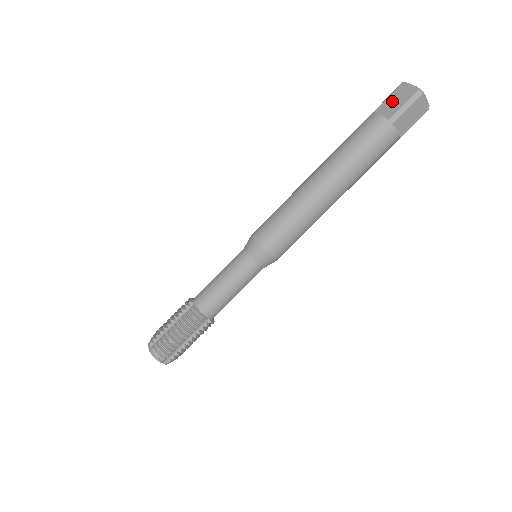
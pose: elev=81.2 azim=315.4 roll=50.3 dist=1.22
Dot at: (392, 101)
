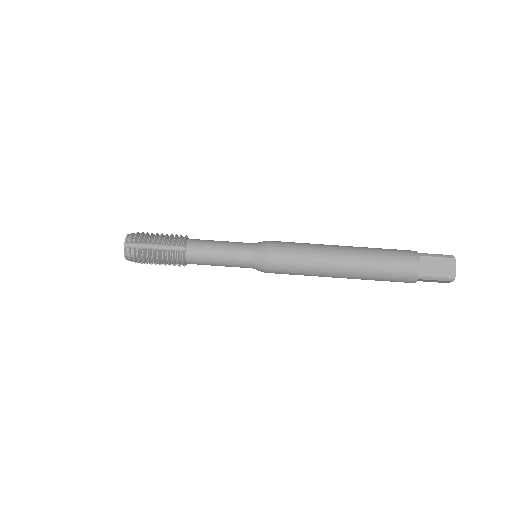
Dot at: occluded
